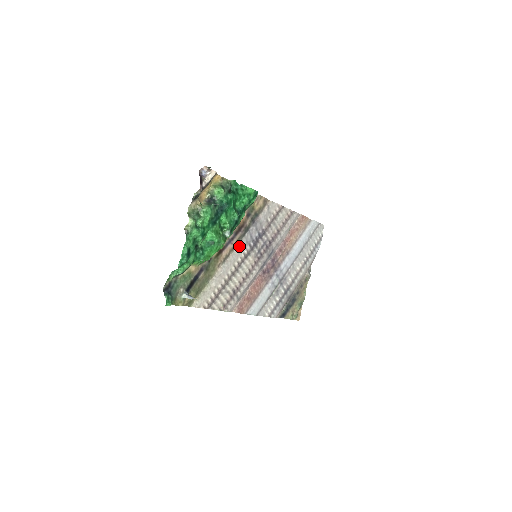
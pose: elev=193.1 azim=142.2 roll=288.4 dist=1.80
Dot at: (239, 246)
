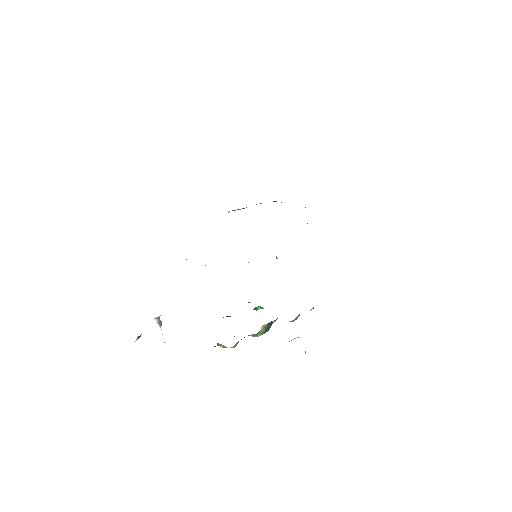
Dot at: occluded
